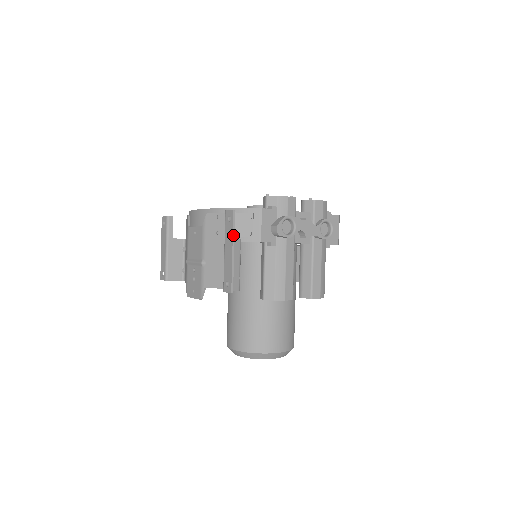
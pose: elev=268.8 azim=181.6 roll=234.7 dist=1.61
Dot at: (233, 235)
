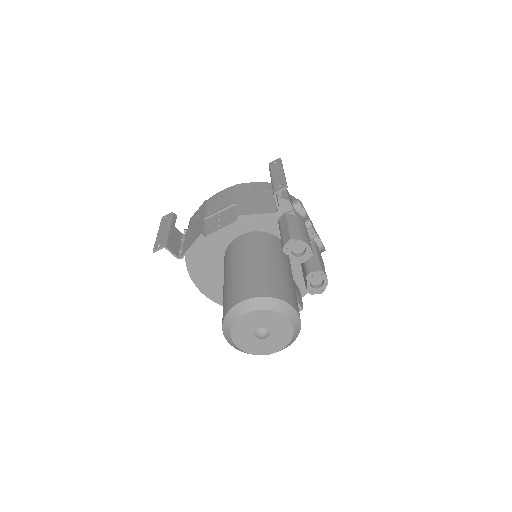
Dot at: (282, 166)
